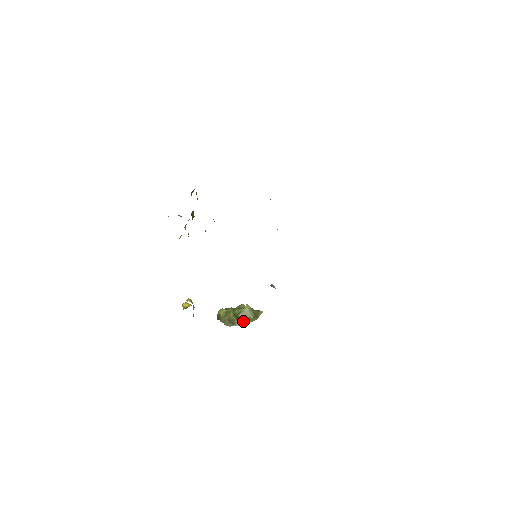
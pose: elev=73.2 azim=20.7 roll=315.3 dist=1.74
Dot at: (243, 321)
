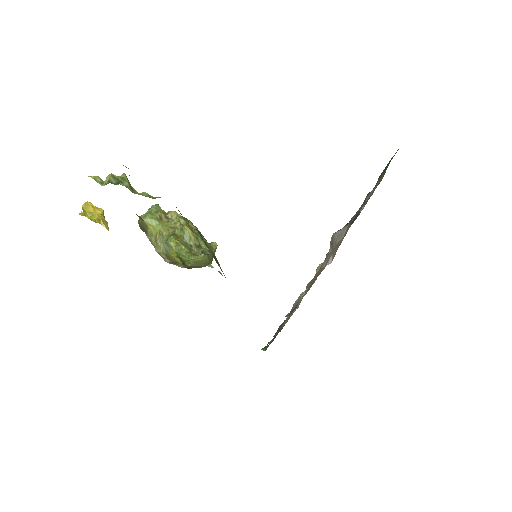
Dot at: (192, 267)
